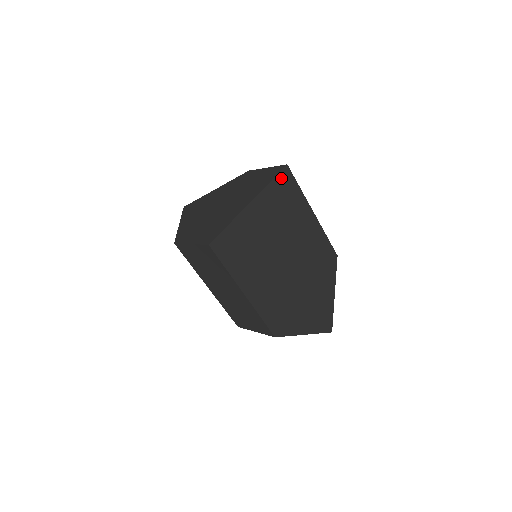
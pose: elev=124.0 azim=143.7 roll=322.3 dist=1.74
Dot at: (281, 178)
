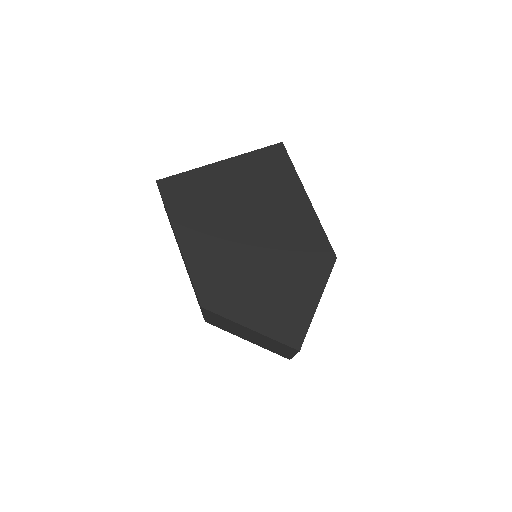
Dot at: (270, 152)
